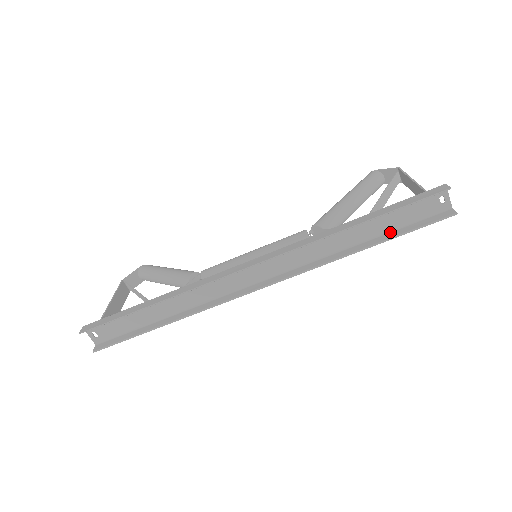
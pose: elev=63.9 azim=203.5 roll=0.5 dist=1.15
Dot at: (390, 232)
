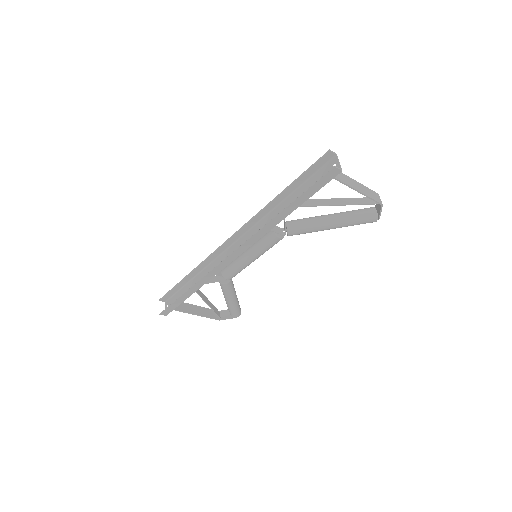
Dot at: (303, 199)
